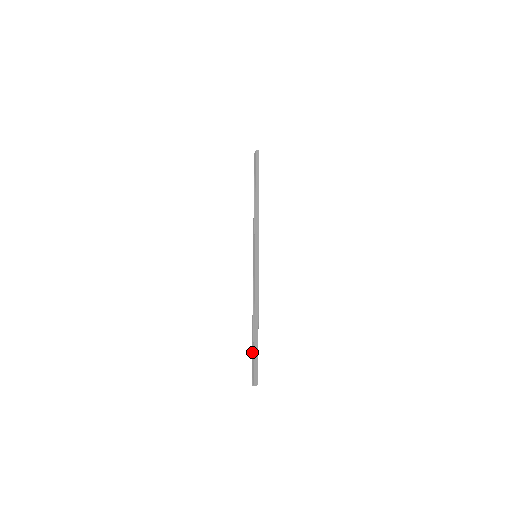
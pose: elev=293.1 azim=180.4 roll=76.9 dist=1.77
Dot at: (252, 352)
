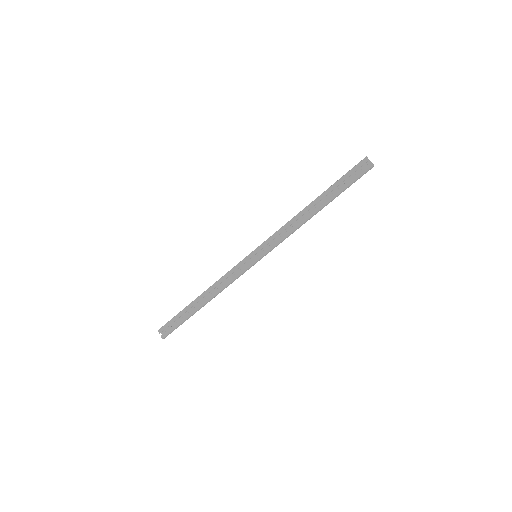
Dot at: (180, 315)
